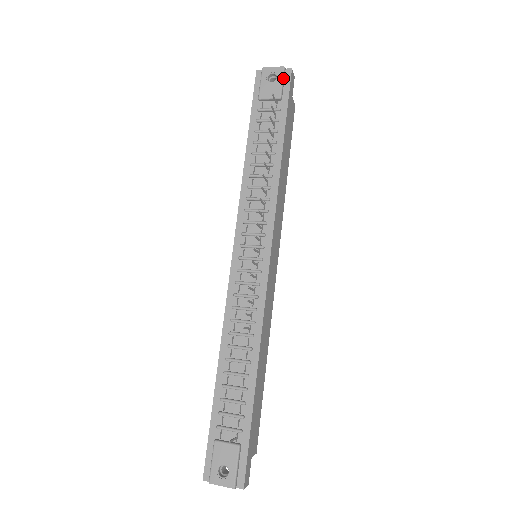
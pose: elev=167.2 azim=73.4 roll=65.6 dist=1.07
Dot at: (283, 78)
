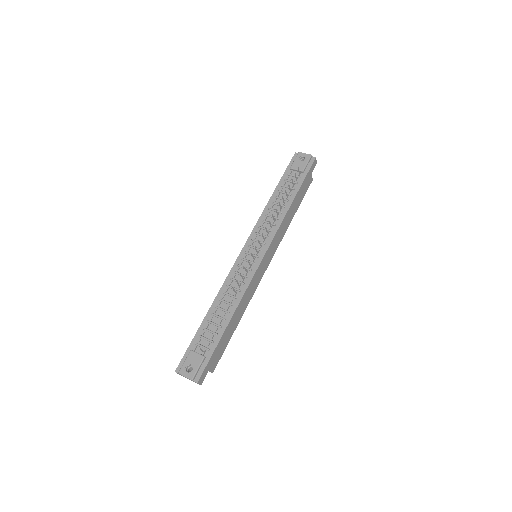
Dot at: (309, 161)
